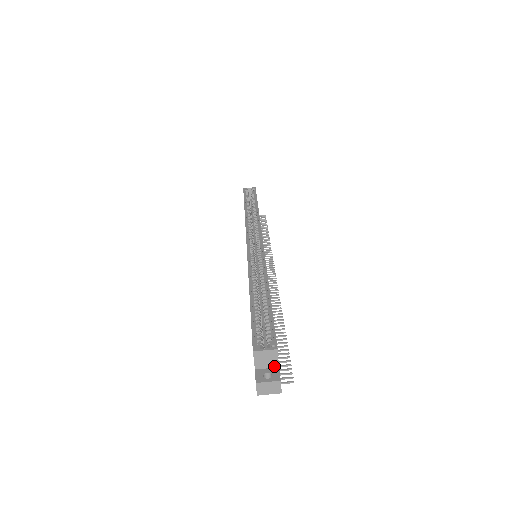
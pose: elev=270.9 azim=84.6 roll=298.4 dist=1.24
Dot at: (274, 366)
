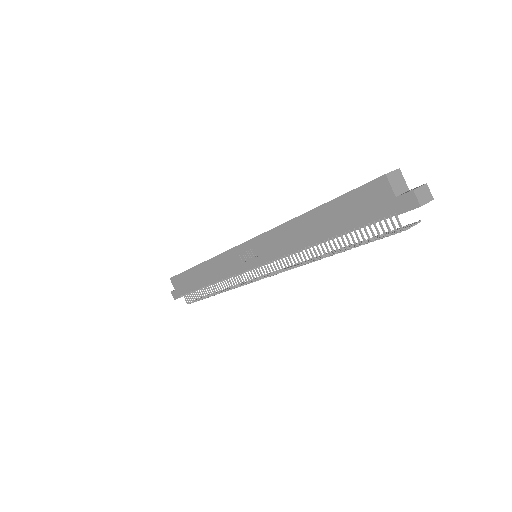
Dot at: (406, 190)
